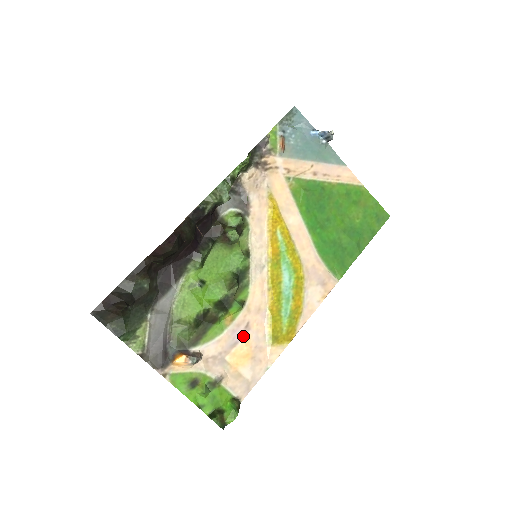
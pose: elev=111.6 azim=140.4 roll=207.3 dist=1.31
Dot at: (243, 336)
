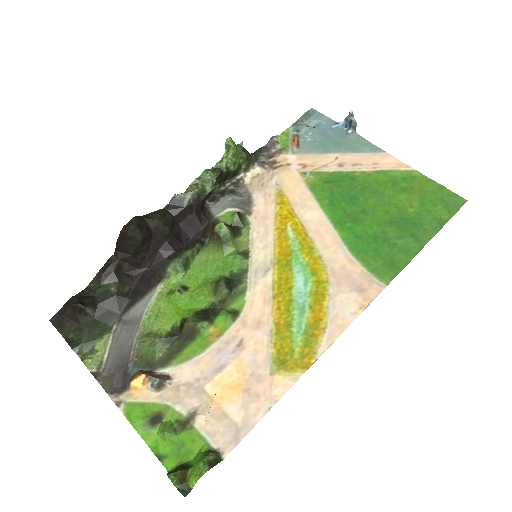
Dot at: (233, 358)
